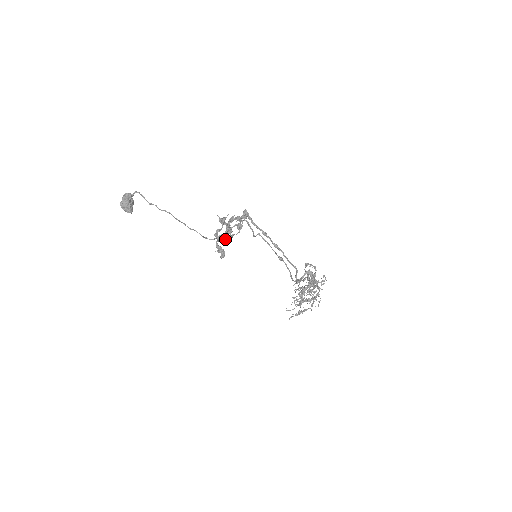
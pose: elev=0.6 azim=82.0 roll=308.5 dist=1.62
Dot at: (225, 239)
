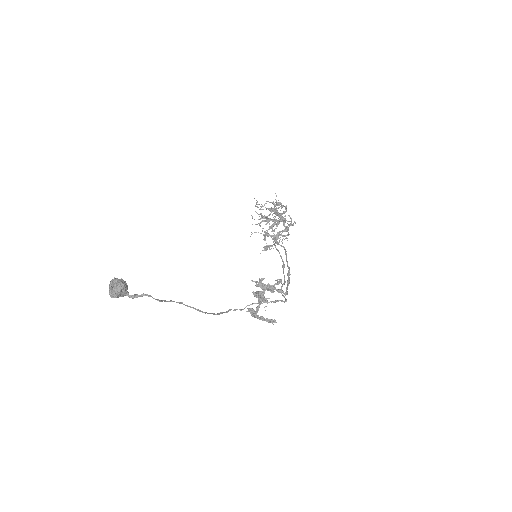
Dot at: occluded
